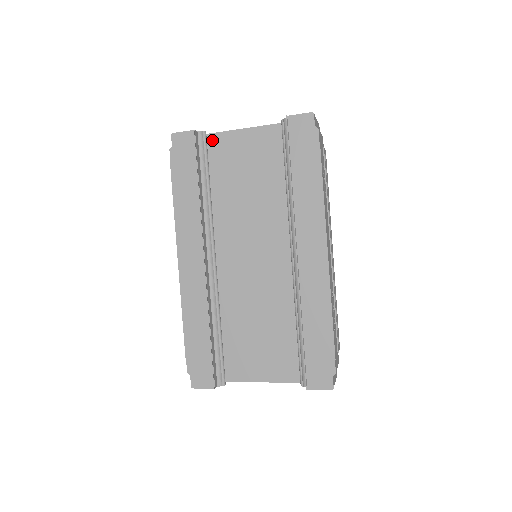
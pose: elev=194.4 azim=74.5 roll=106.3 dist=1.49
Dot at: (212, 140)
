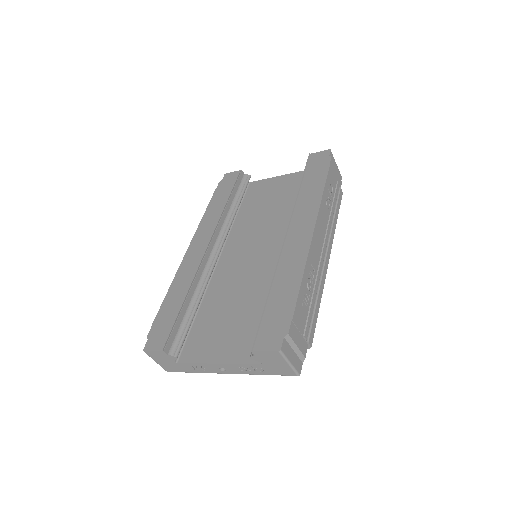
Dot at: (254, 184)
